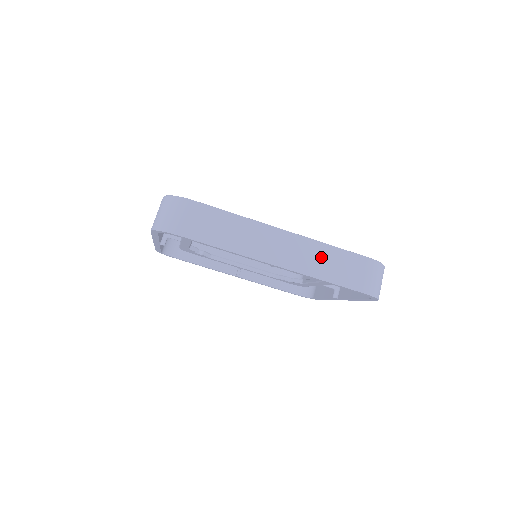
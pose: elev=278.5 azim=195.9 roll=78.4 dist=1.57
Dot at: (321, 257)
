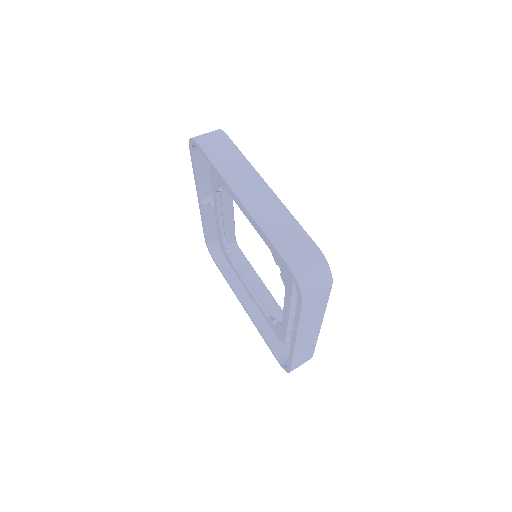
Dot at: (278, 217)
